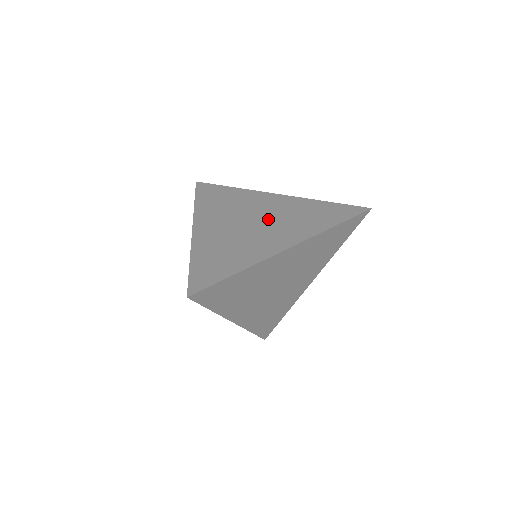
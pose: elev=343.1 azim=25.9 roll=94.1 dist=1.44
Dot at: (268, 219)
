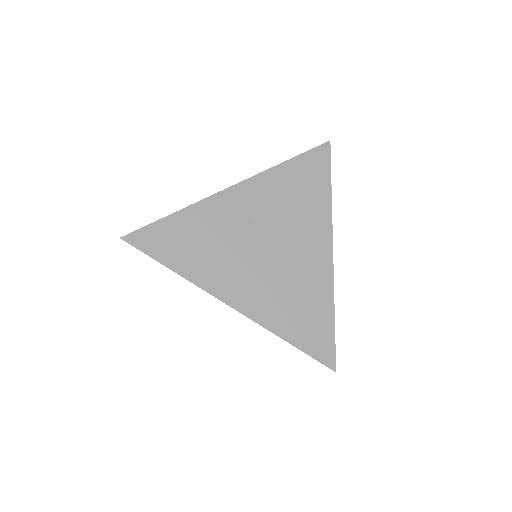
Dot at: occluded
